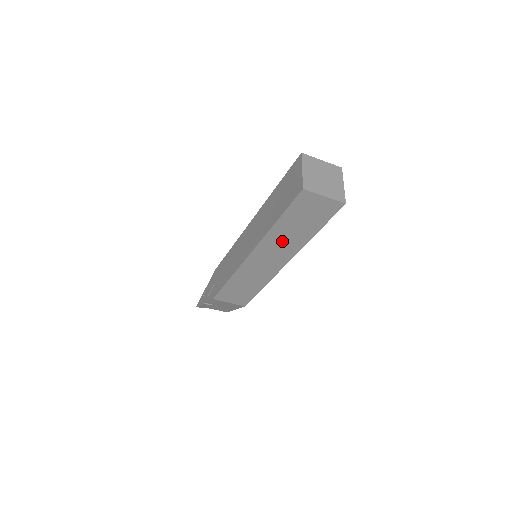
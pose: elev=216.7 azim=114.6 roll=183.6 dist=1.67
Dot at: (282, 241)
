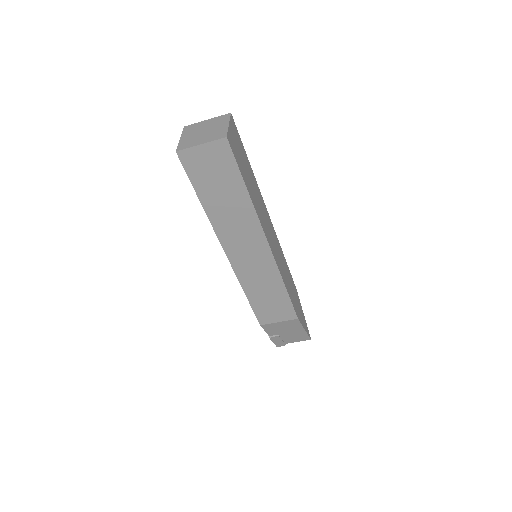
Dot at: (231, 219)
